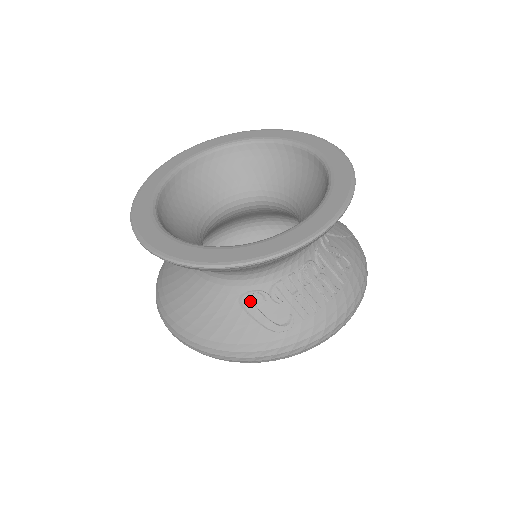
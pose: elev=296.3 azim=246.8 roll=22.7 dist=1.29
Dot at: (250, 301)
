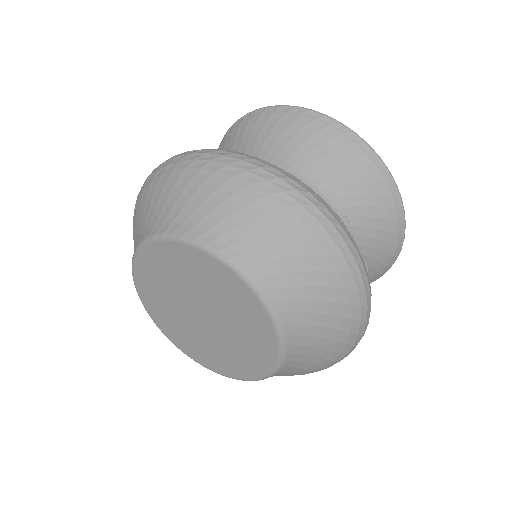
Dot at: occluded
